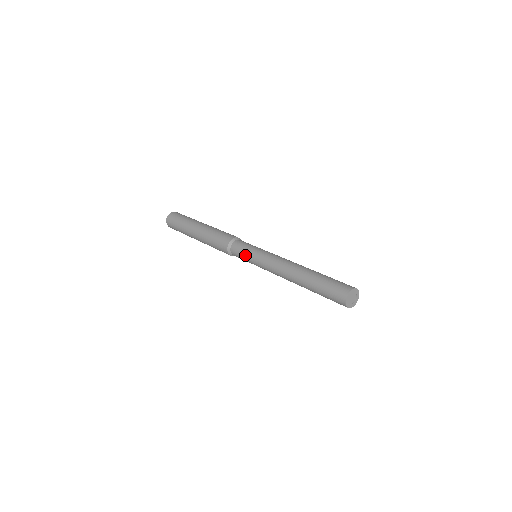
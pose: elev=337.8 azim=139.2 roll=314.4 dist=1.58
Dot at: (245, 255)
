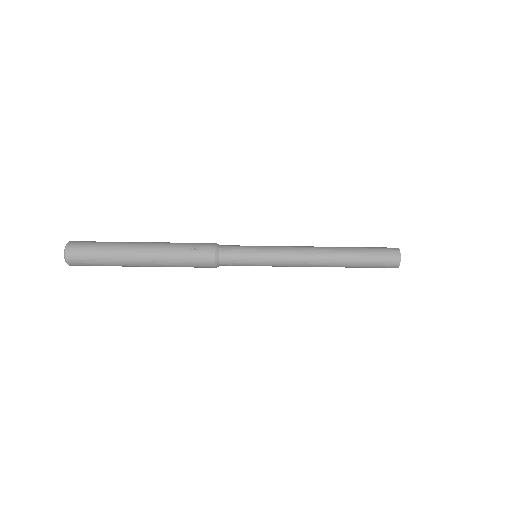
Dot at: occluded
